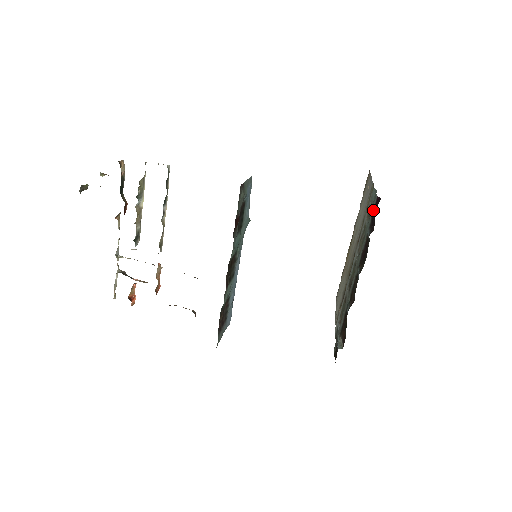
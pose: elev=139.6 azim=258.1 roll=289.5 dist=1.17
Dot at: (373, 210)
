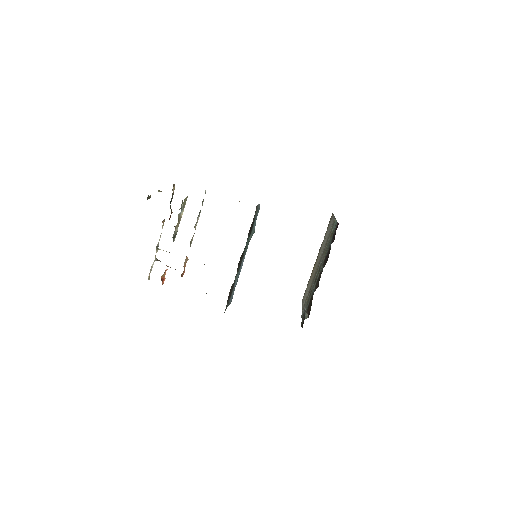
Dot at: (334, 231)
